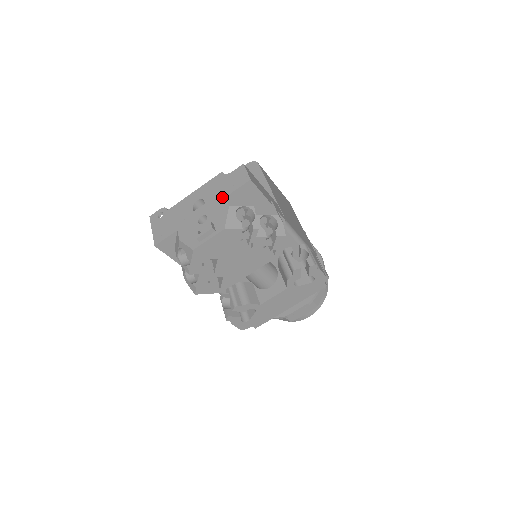
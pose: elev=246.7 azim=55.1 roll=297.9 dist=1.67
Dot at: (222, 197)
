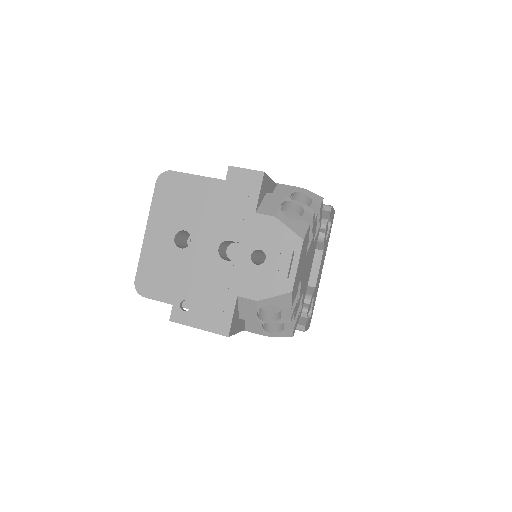
Dot at: (251, 217)
